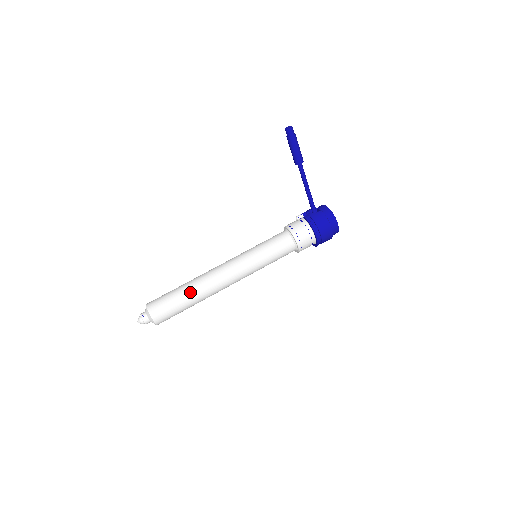
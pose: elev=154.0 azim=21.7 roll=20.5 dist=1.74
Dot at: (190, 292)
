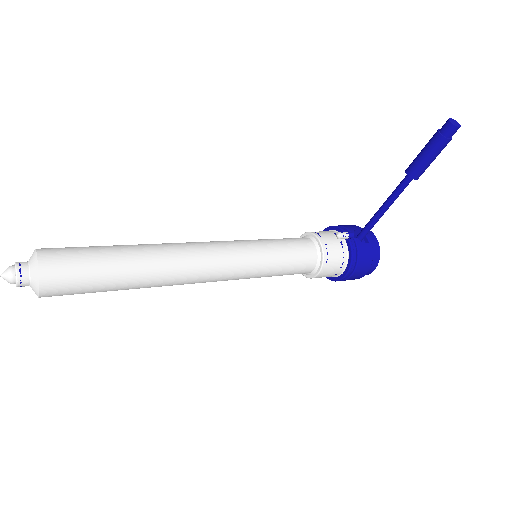
Dot at: (135, 272)
